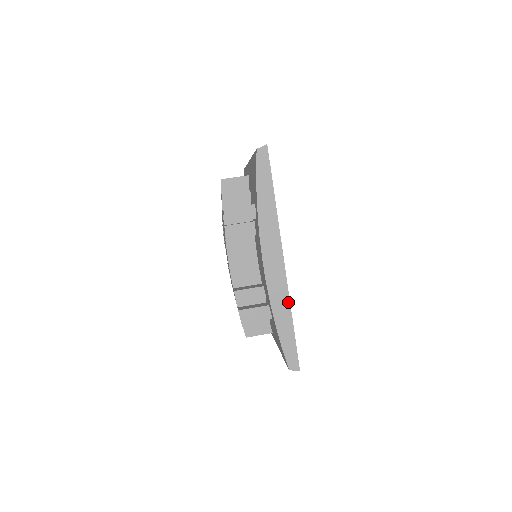
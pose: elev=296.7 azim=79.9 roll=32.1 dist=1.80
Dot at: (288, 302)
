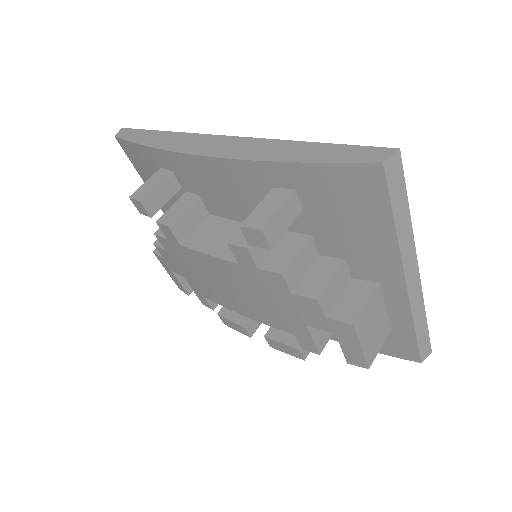
Dot at: (275, 142)
